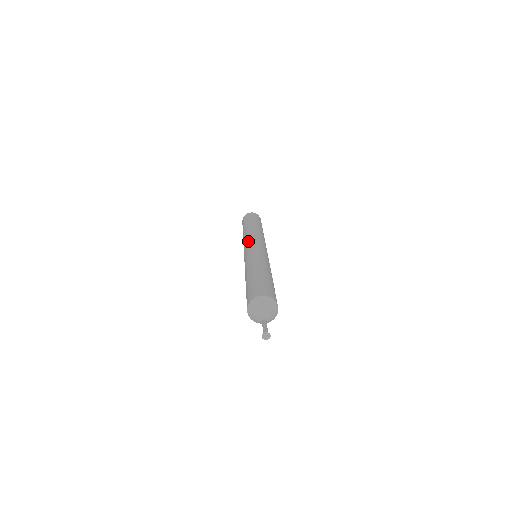
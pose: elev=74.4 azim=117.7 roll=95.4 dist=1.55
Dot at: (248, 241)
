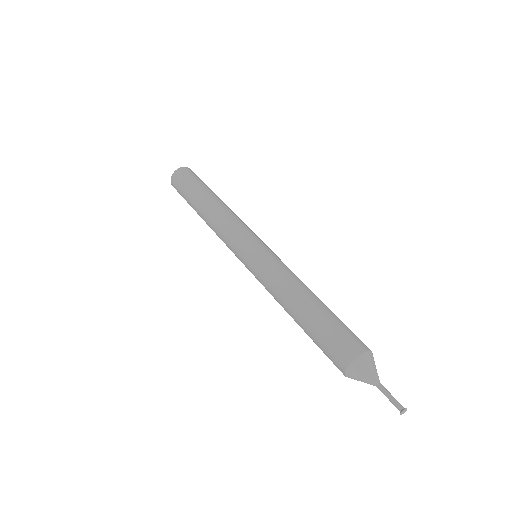
Dot at: (233, 242)
